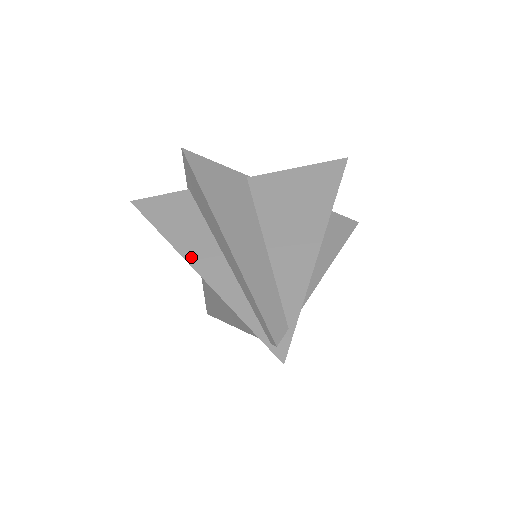
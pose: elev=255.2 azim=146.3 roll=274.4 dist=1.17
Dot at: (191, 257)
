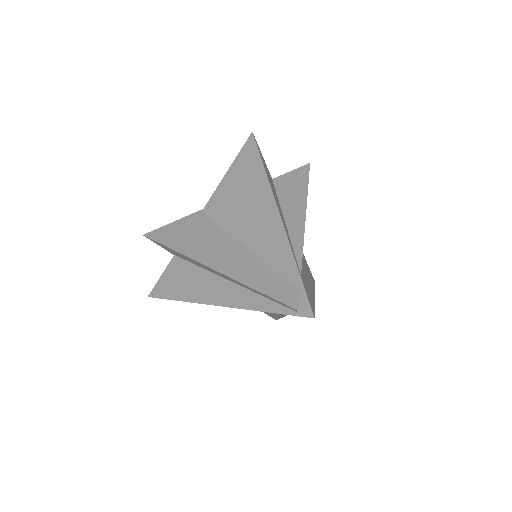
Dot at: (207, 299)
